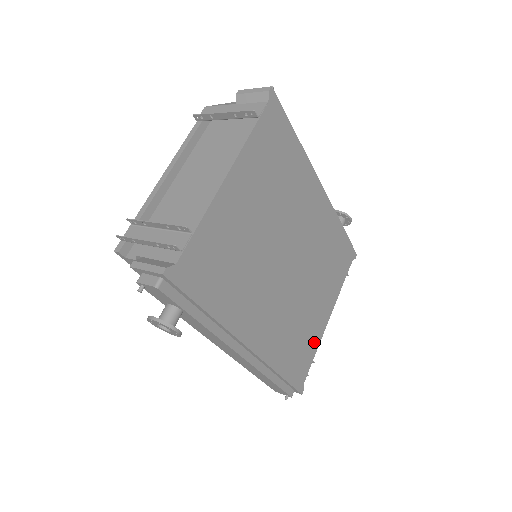
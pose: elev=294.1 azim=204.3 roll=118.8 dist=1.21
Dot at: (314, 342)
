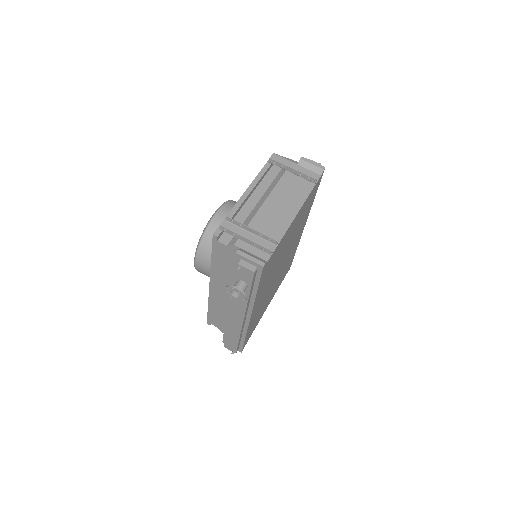
Dot at: occluded
